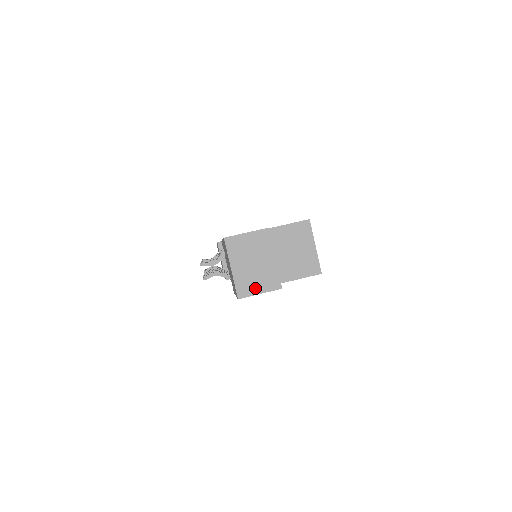
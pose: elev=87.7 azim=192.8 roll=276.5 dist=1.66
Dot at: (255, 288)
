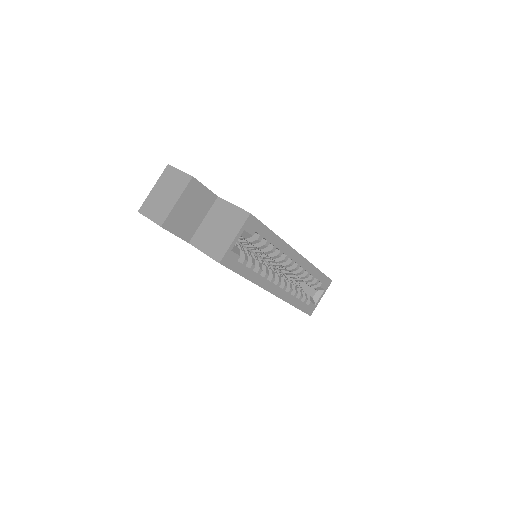
Dot at: (151, 212)
